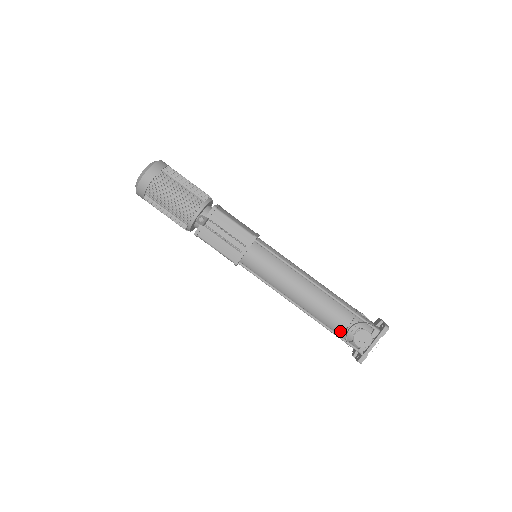
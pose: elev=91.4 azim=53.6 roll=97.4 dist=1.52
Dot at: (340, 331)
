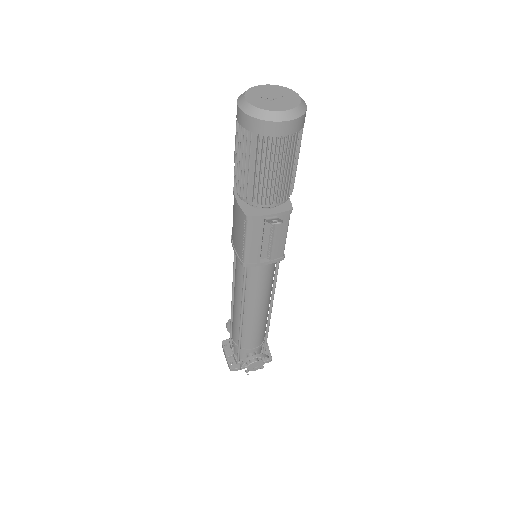
Dot at: (244, 347)
